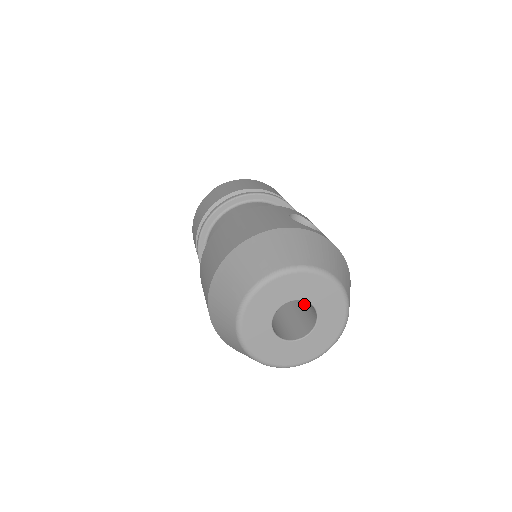
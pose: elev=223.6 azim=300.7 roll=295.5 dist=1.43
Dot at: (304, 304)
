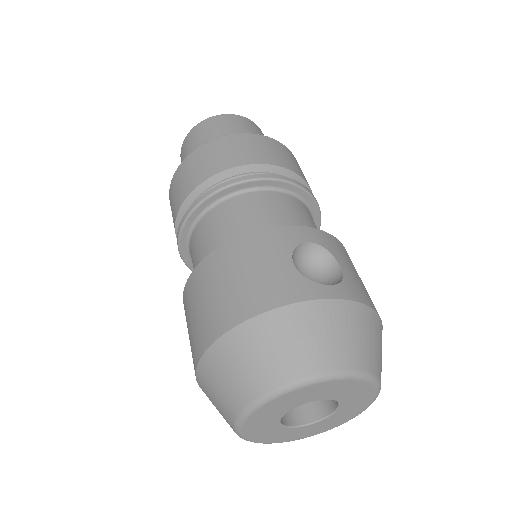
Dot at: occluded
